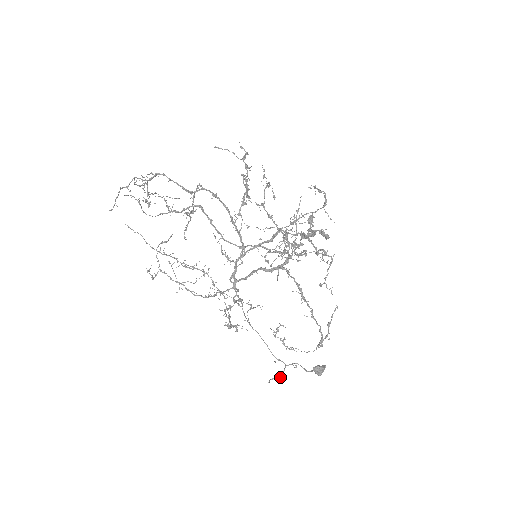
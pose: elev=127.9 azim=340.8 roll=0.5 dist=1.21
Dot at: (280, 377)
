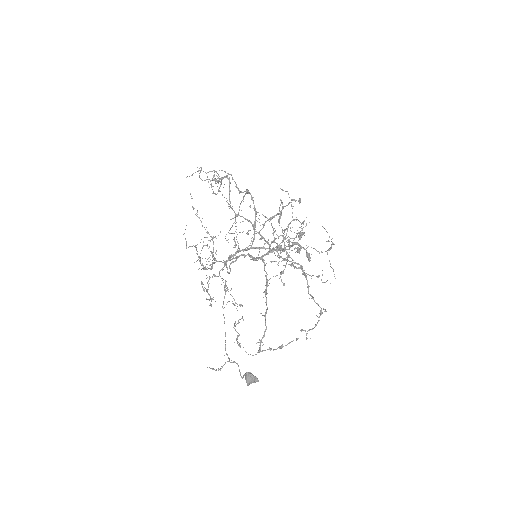
Dot at: occluded
